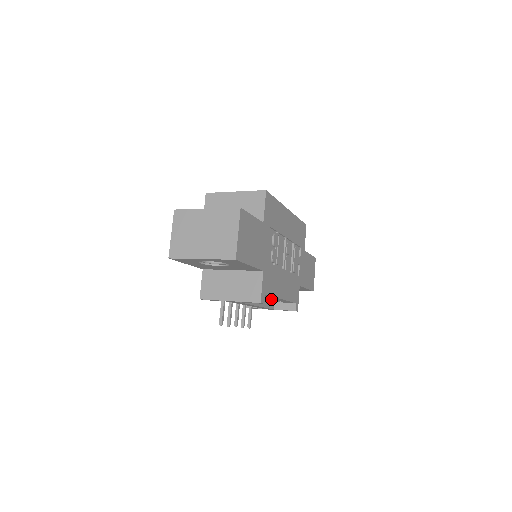
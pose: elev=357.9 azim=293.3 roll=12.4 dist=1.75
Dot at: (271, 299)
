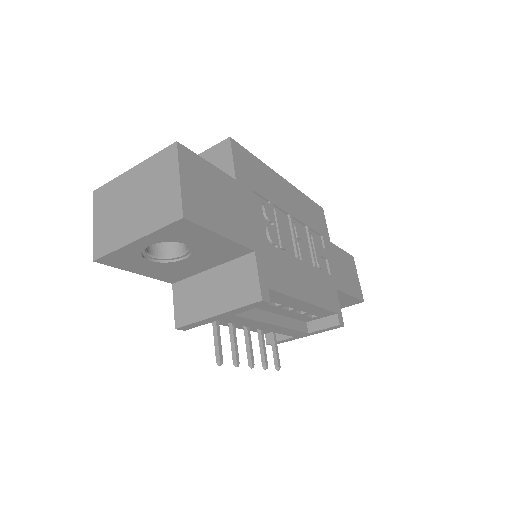
Dot at: (294, 311)
